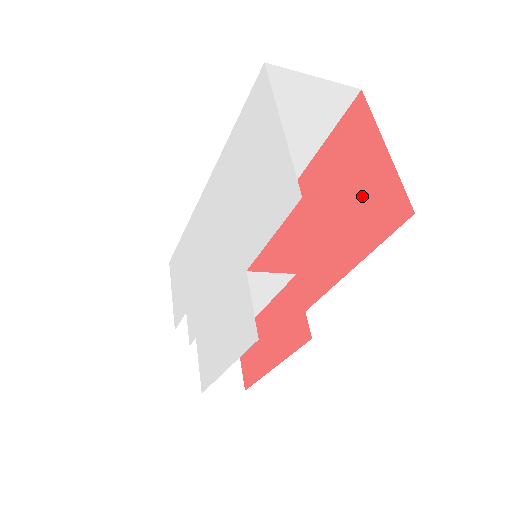
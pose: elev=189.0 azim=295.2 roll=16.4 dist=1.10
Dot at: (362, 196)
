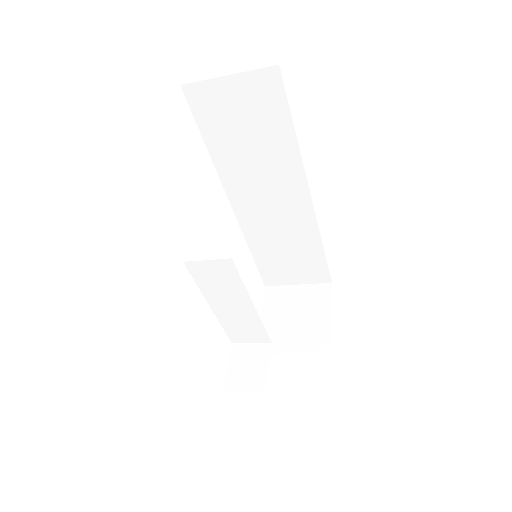
Dot at: occluded
